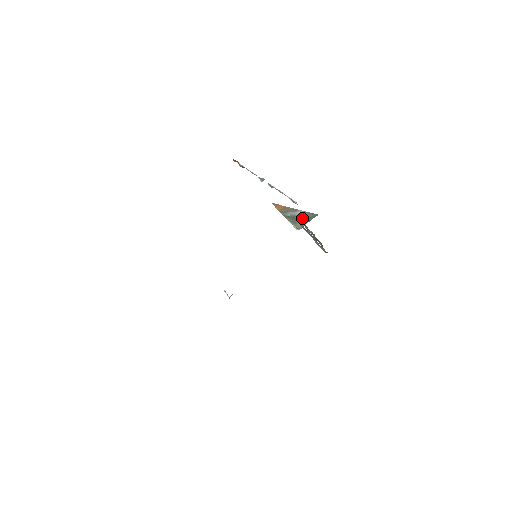
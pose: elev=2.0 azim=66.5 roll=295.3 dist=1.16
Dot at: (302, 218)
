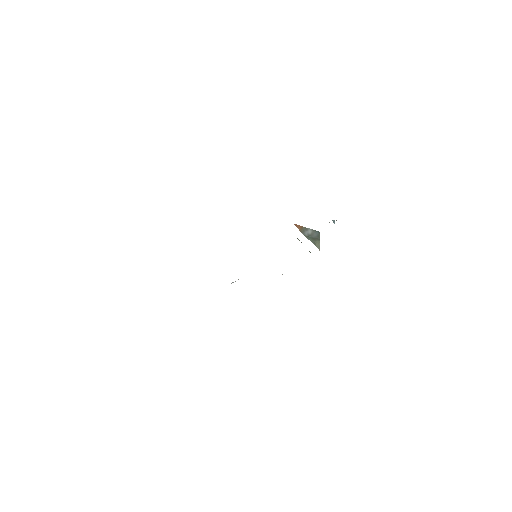
Dot at: (314, 237)
